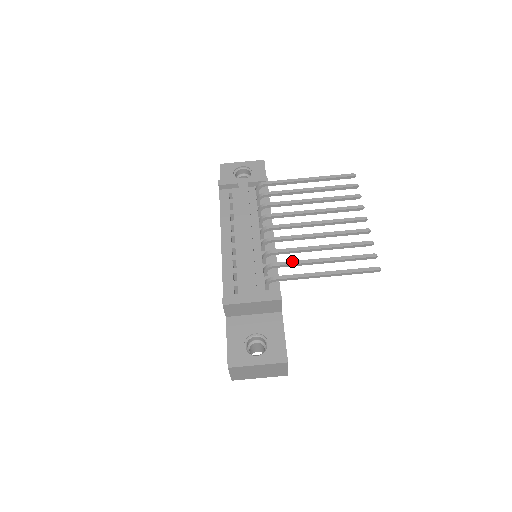
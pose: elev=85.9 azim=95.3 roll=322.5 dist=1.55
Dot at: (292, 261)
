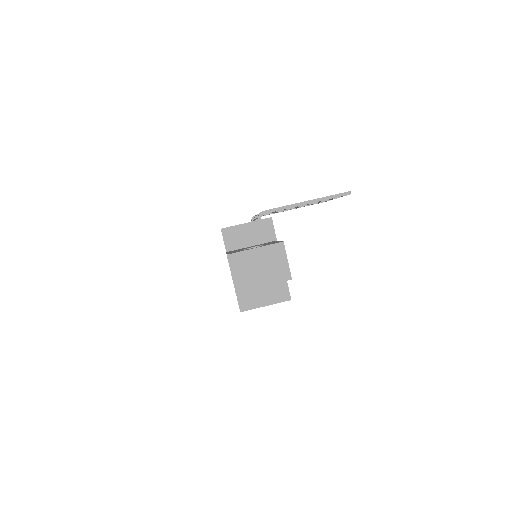
Dot at: occluded
